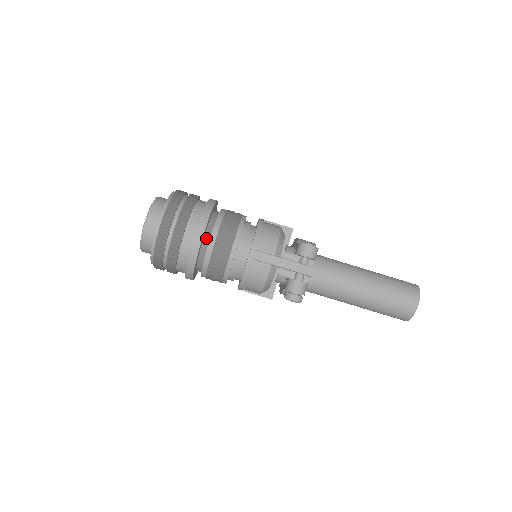
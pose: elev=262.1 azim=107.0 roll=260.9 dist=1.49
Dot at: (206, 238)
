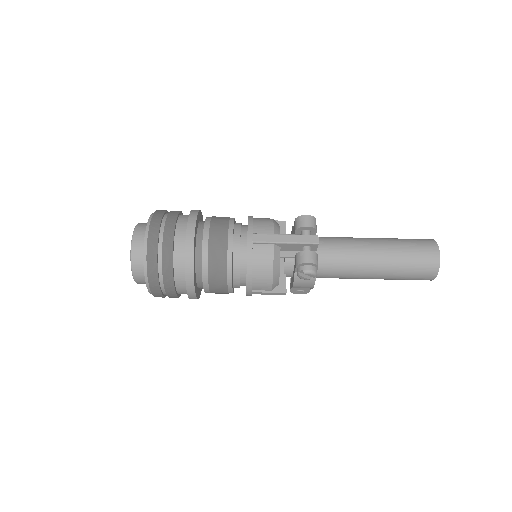
Dot at: (199, 238)
